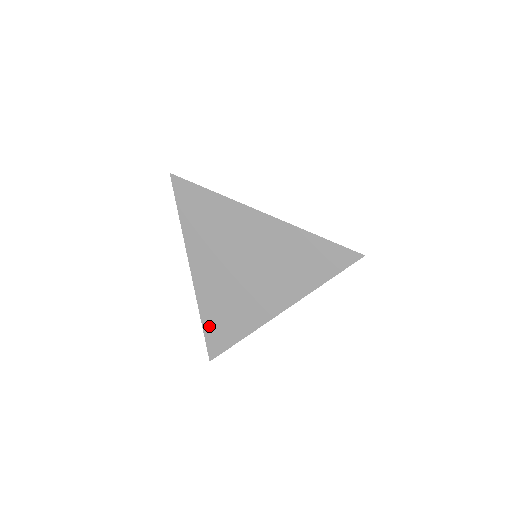
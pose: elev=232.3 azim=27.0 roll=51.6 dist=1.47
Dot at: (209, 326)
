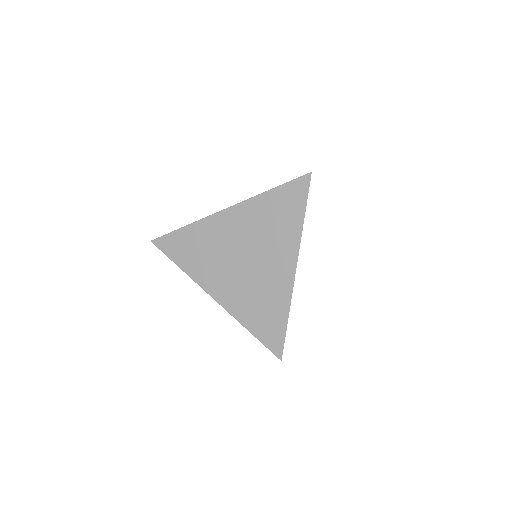
Dot at: (258, 330)
